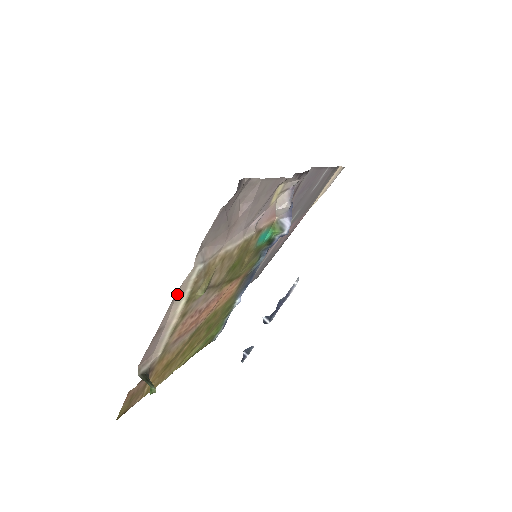
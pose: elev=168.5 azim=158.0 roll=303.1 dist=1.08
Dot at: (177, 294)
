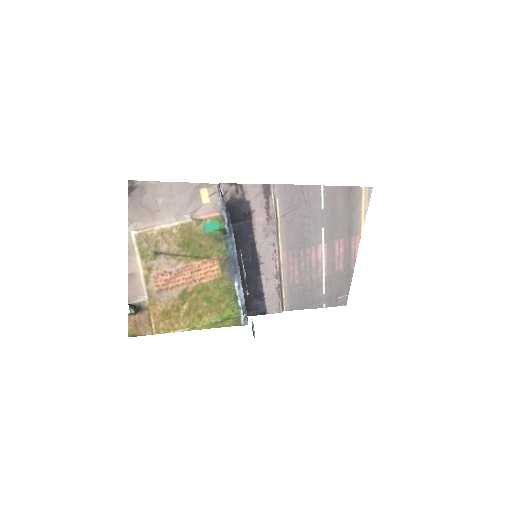
Dot at: (131, 251)
